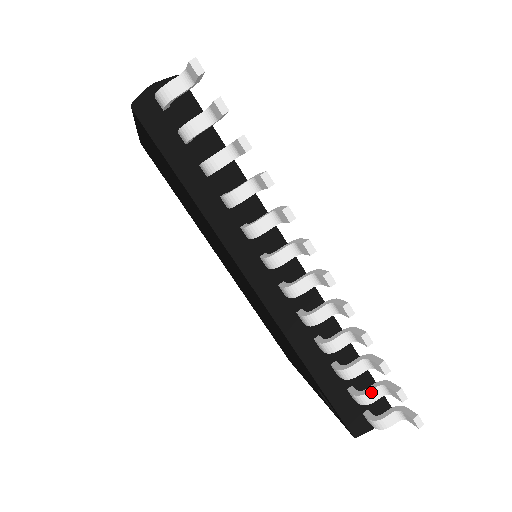
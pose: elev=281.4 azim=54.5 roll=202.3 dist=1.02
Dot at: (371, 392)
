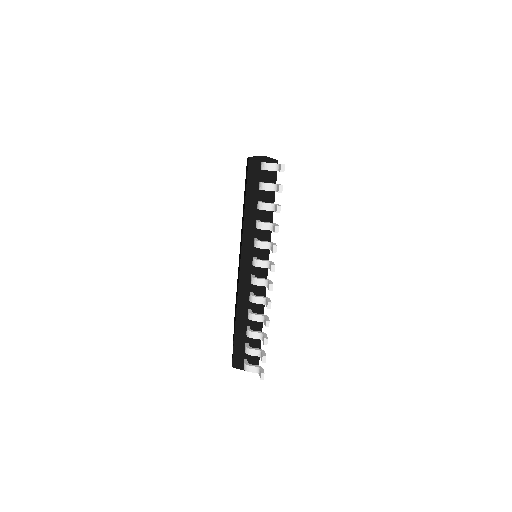
Dot at: (254, 350)
